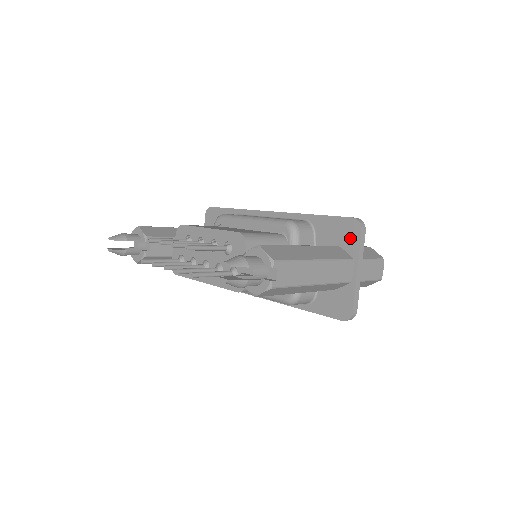
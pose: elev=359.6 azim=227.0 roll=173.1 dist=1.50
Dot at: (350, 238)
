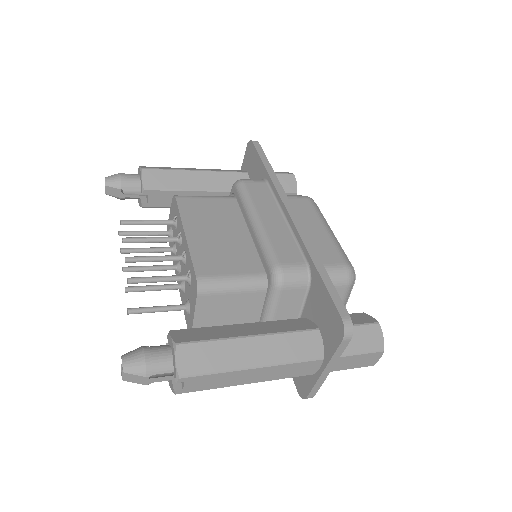
Dot at: (331, 334)
